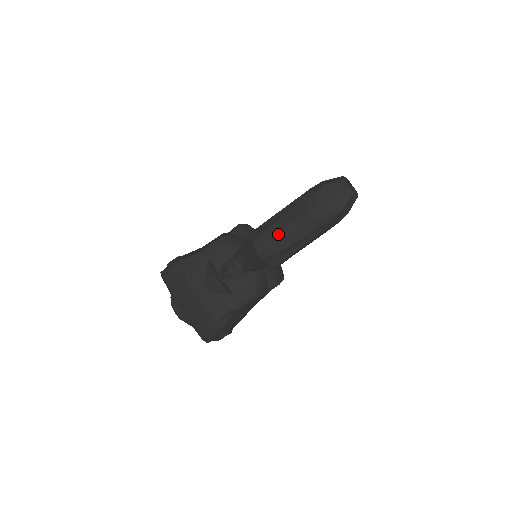
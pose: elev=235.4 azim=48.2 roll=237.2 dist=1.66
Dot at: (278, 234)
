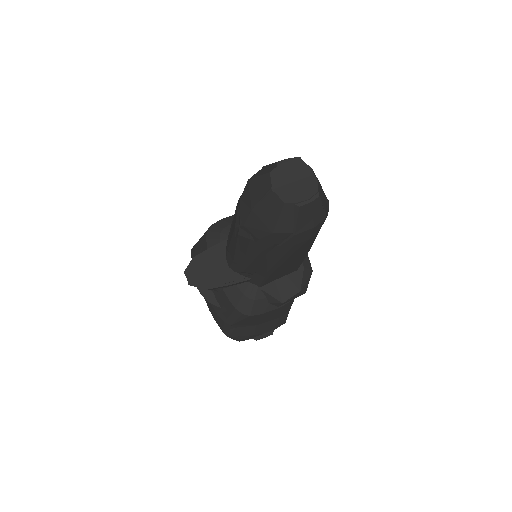
Dot at: (230, 247)
